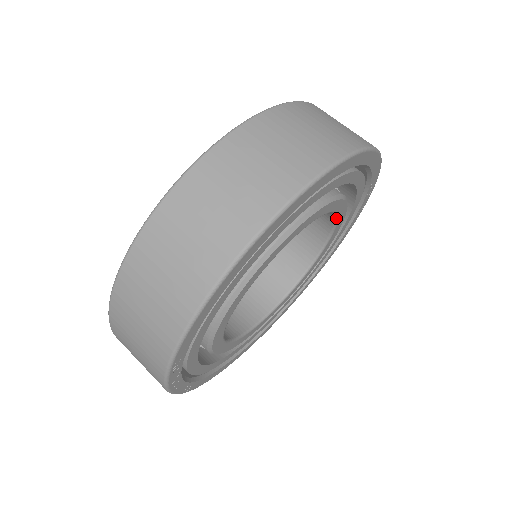
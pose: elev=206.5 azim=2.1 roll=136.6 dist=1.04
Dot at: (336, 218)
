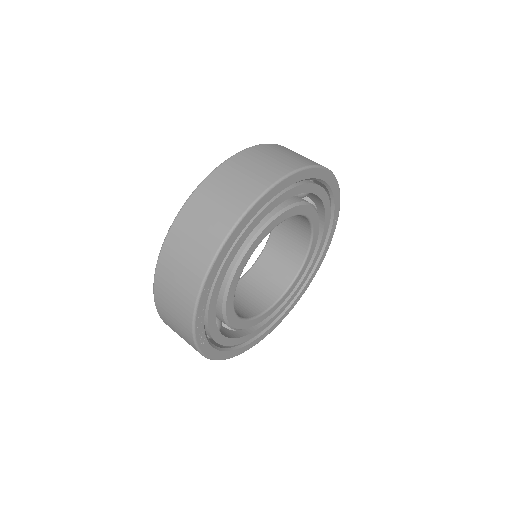
Dot at: (312, 235)
